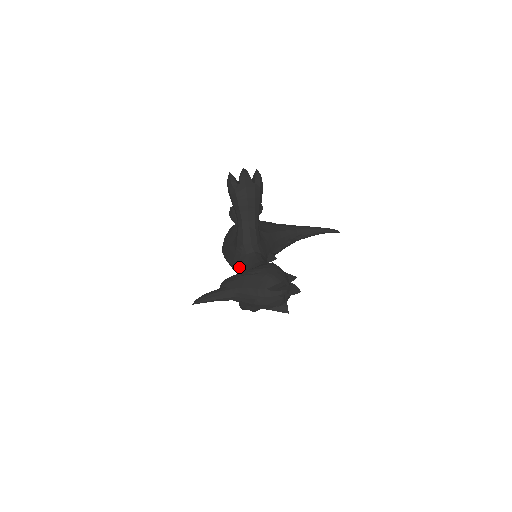
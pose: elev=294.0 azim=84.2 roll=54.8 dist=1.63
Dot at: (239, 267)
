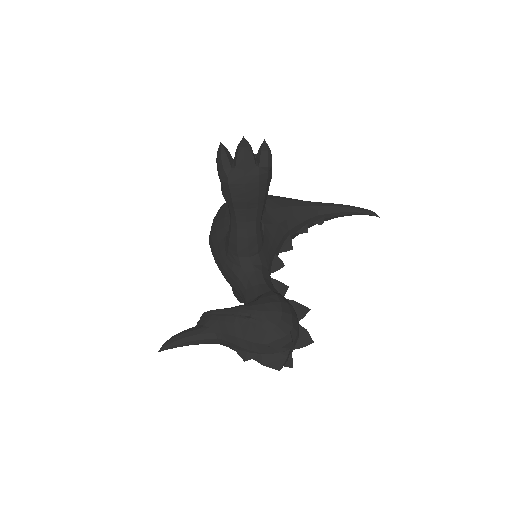
Dot at: (230, 280)
